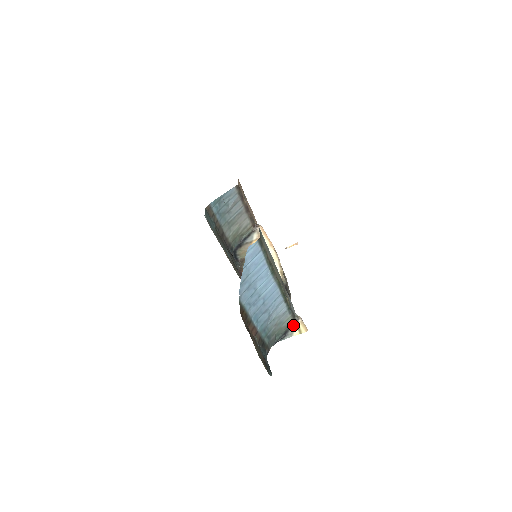
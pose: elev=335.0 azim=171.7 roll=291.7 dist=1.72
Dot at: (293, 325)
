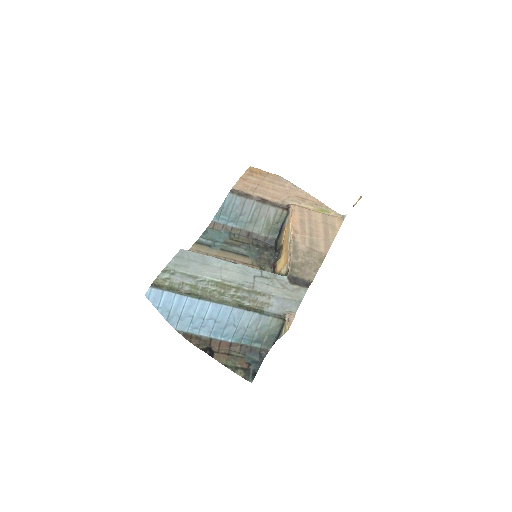
Dot at: (284, 324)
